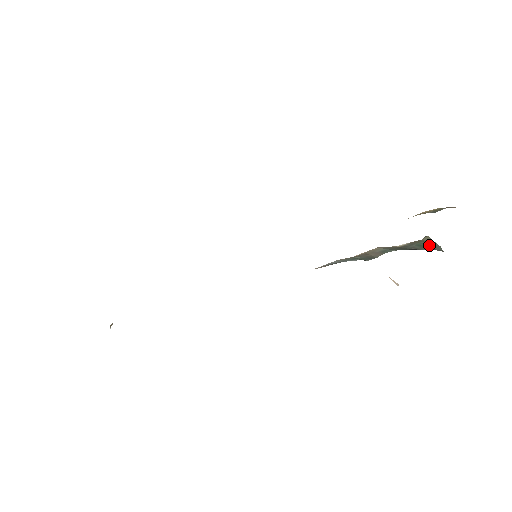
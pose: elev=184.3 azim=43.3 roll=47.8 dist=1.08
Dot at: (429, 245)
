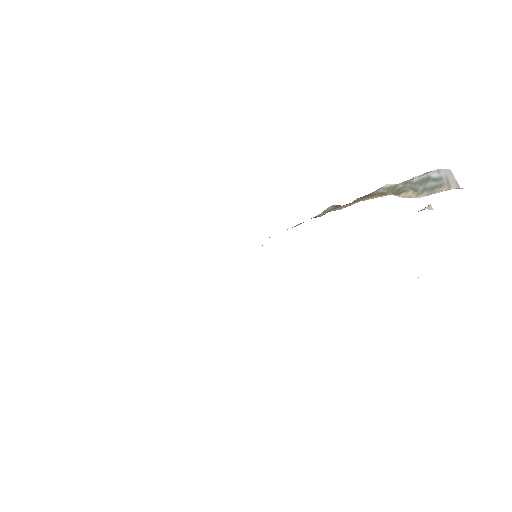
Dot at: occluded
